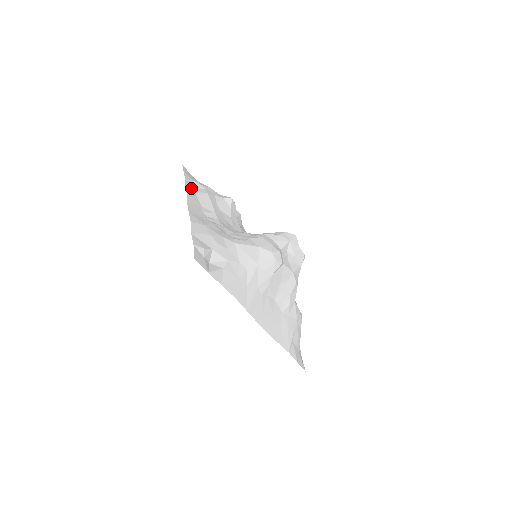
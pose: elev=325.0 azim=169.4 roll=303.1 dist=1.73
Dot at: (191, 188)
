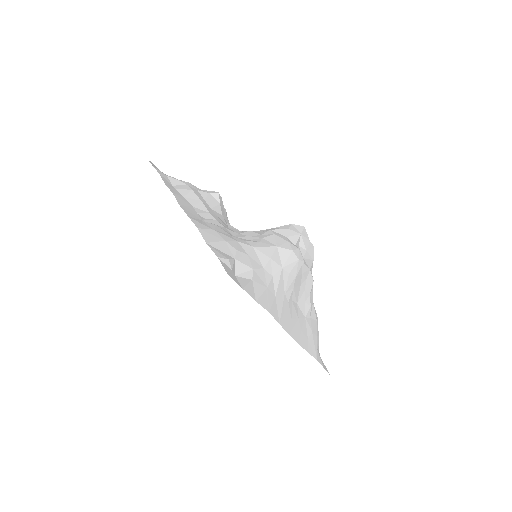
Dot at: (170, 185)
